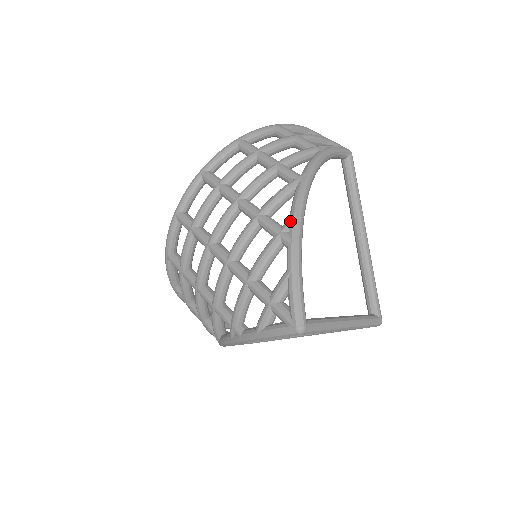
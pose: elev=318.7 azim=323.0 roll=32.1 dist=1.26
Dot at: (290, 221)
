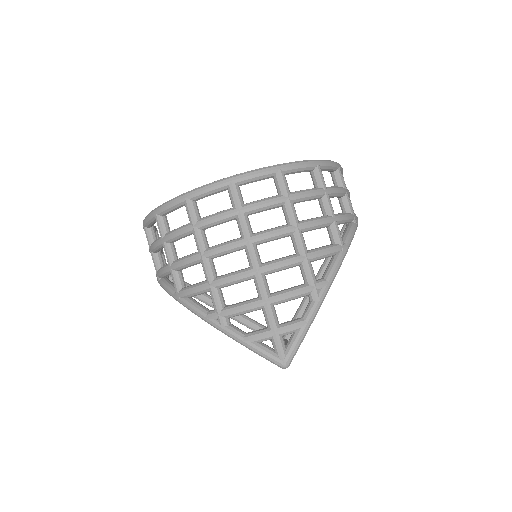
Dot at: (326, 283)
